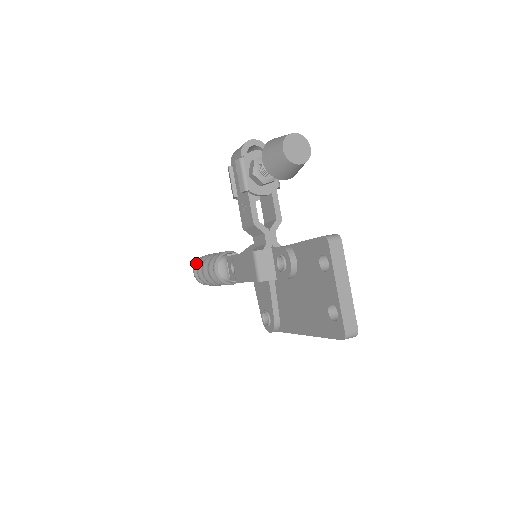
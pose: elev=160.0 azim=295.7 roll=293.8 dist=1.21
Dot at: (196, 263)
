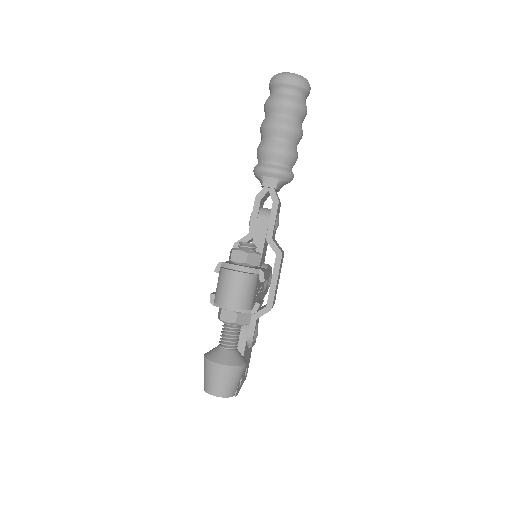
Dot at: (271, 85)
